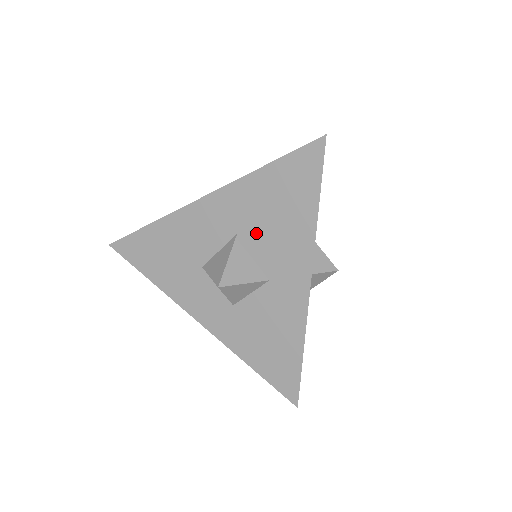
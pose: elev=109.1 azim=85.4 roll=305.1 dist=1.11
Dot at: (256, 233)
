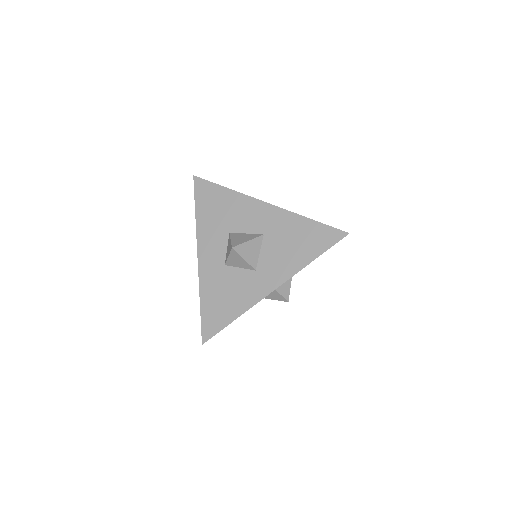
Dot at: (273, 243)
